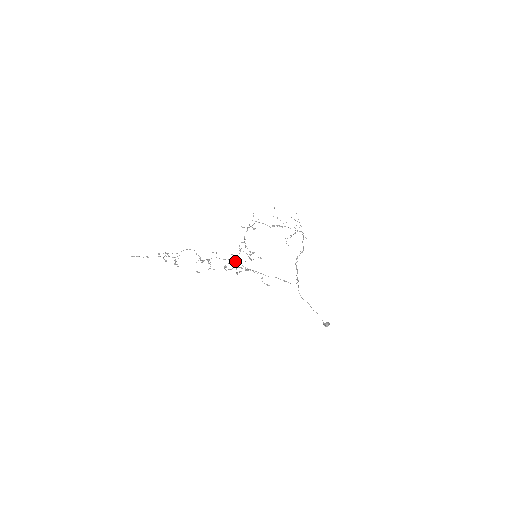
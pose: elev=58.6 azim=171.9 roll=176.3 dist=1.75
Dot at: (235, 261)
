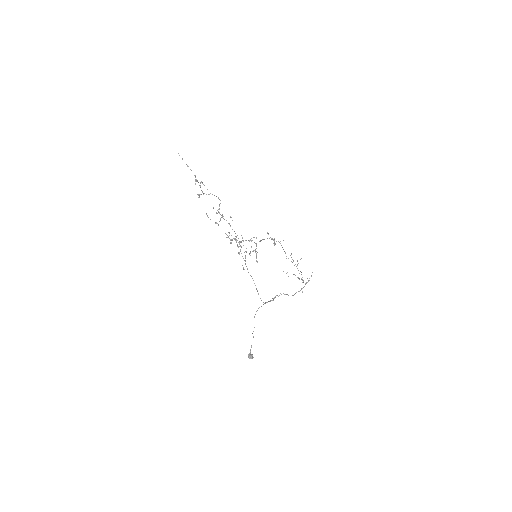
Dot at: occluded
